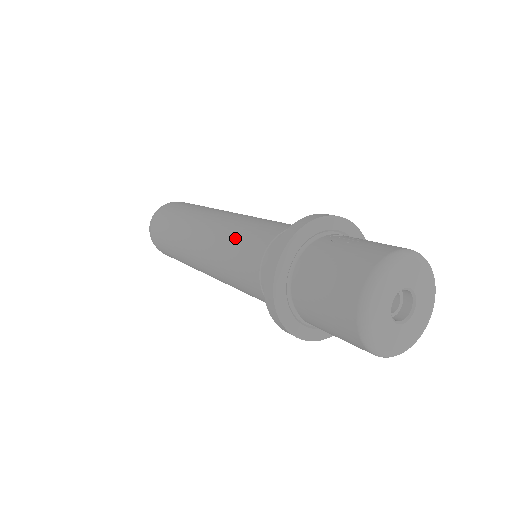
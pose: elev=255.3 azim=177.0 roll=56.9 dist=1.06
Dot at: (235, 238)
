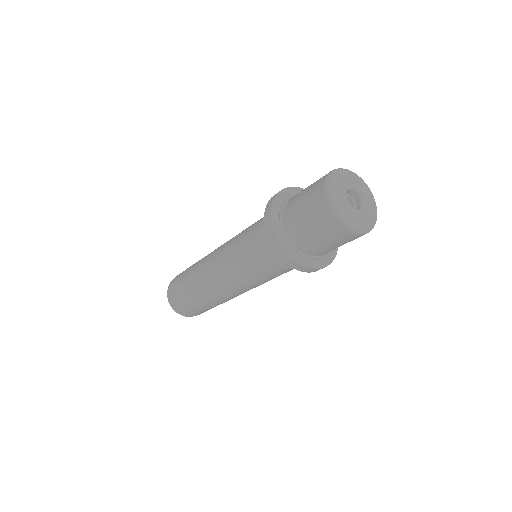
Dot at: (237, 245)
